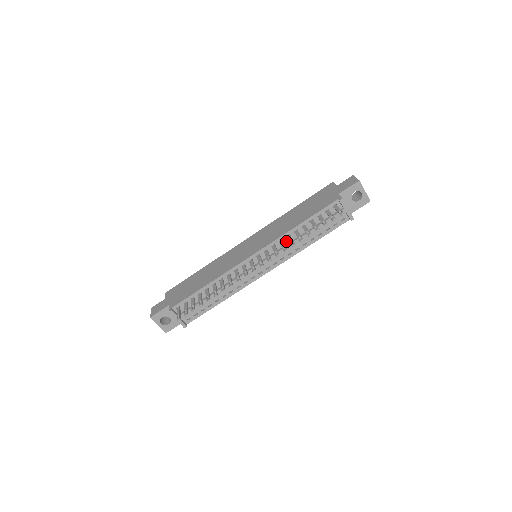
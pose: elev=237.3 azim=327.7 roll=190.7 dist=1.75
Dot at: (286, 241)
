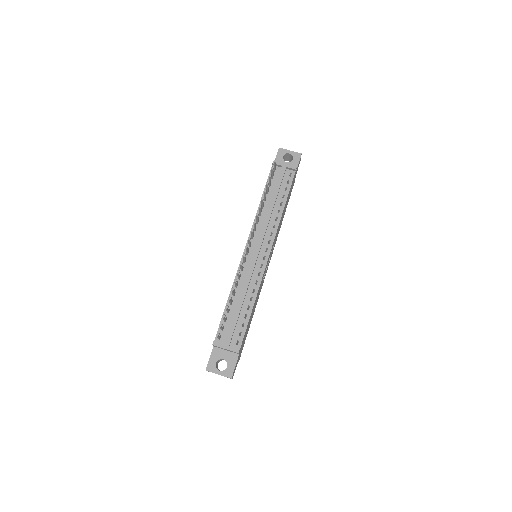
Dot at: (262, 219)
